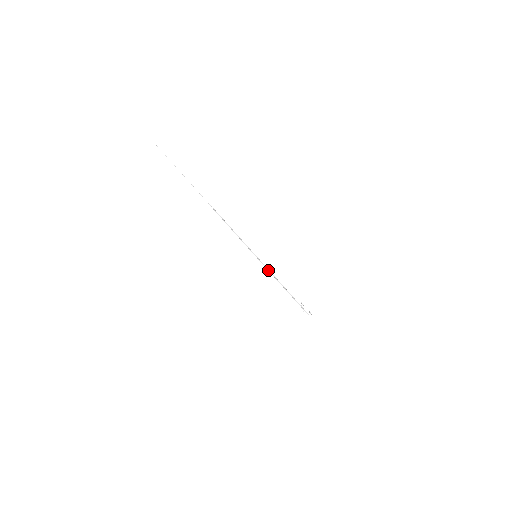
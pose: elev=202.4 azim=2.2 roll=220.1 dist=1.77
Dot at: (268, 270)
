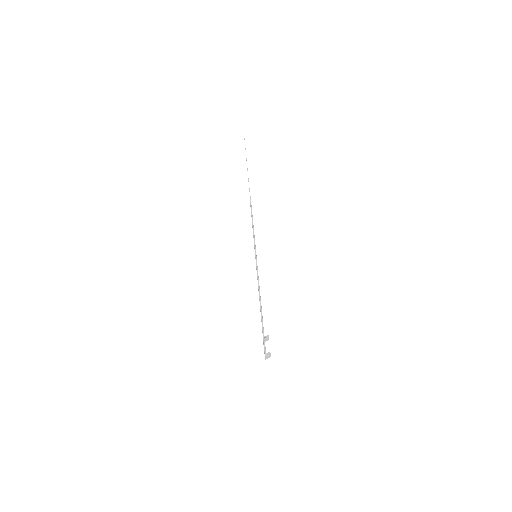
Dot at: occluded
